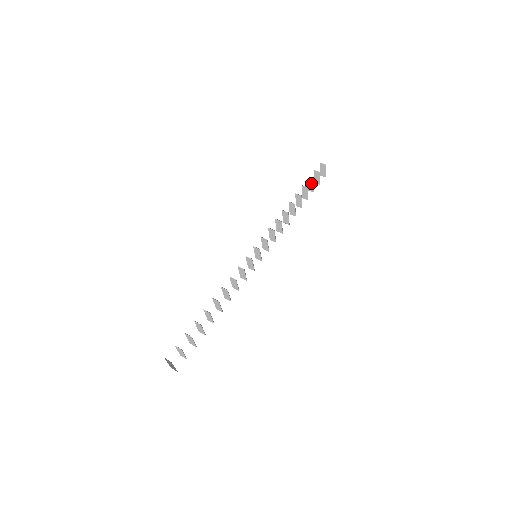
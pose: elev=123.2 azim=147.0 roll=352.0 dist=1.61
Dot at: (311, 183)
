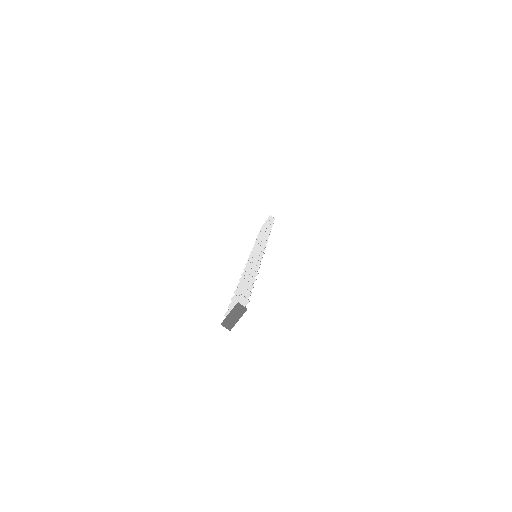
Dot at: occluded
